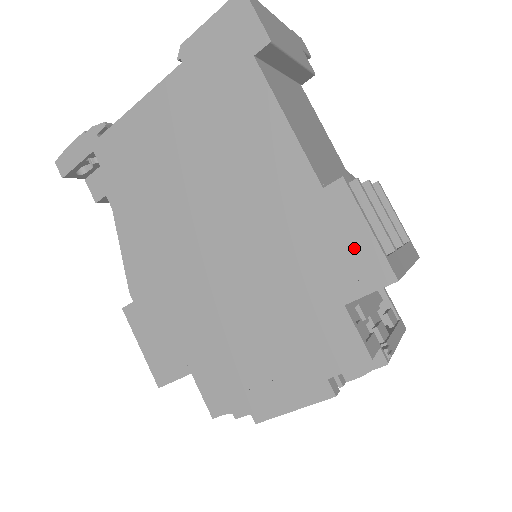
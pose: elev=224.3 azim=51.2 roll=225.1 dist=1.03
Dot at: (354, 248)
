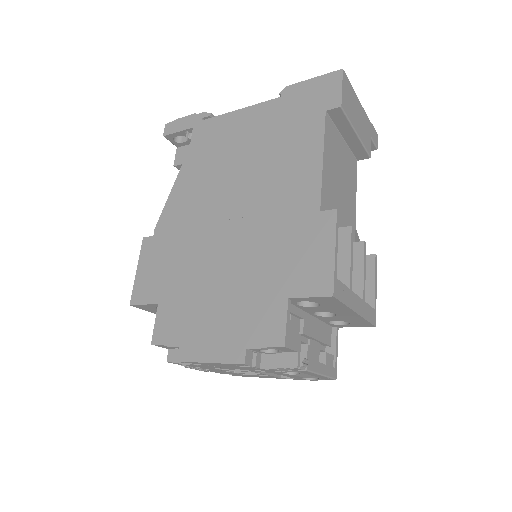
Dot at: (317, 260)
